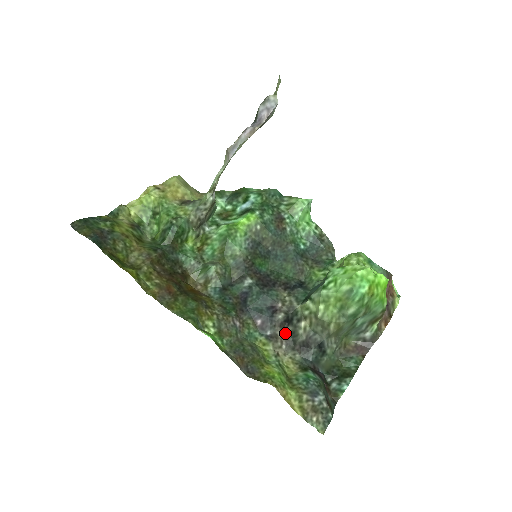
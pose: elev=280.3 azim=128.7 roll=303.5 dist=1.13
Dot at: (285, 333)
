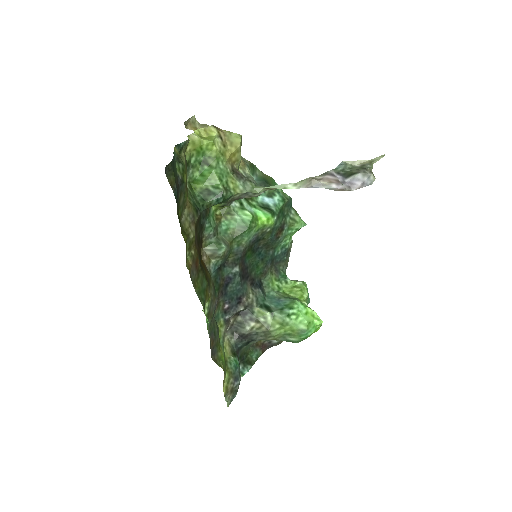
Dot at: (234, 319)
